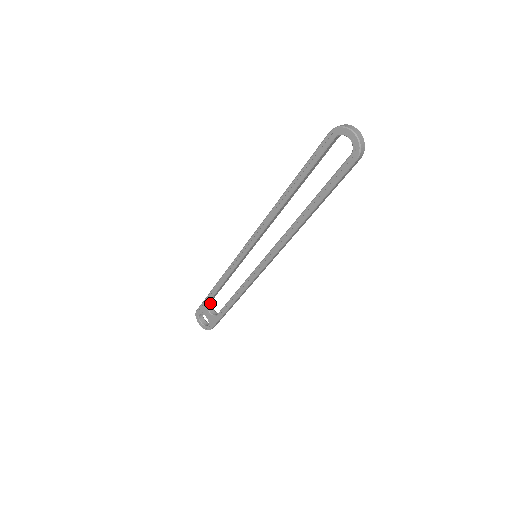
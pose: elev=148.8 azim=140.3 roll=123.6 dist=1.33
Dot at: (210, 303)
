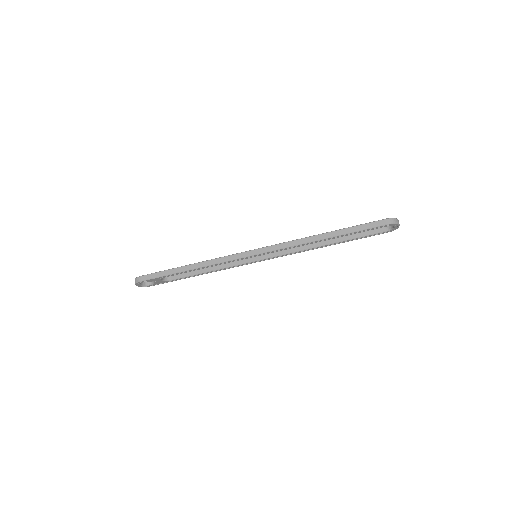
Dot at: occluded
